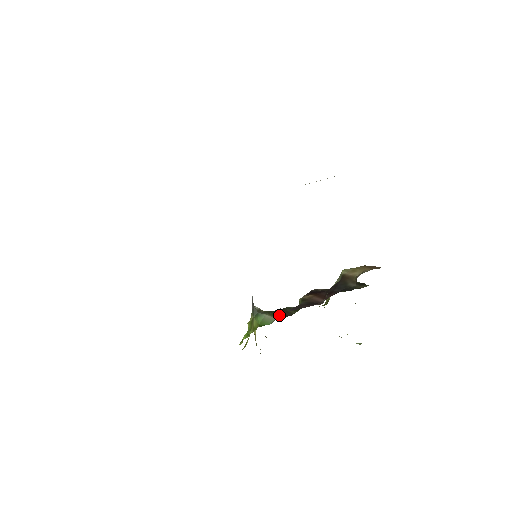
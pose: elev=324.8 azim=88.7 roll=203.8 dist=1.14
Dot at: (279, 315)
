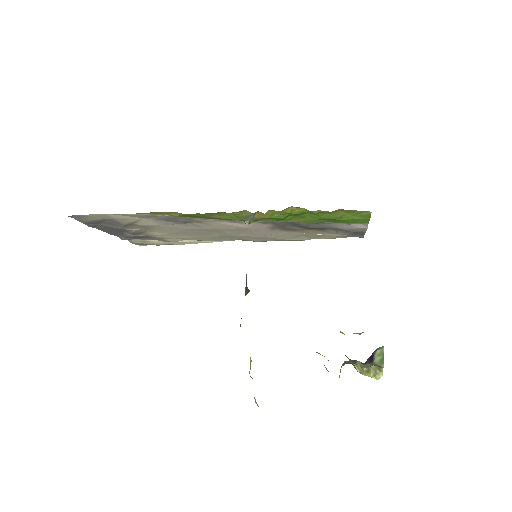
Dot at: occluded
